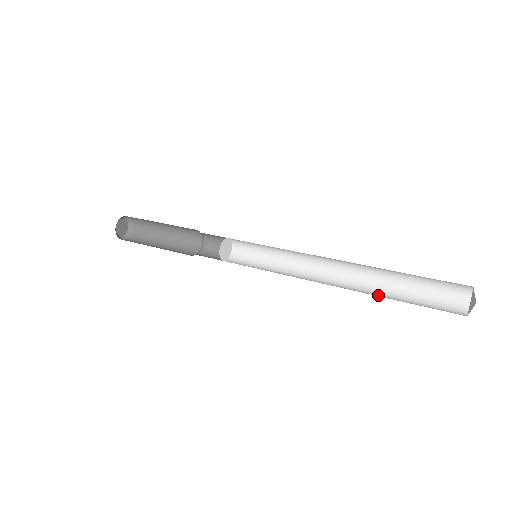
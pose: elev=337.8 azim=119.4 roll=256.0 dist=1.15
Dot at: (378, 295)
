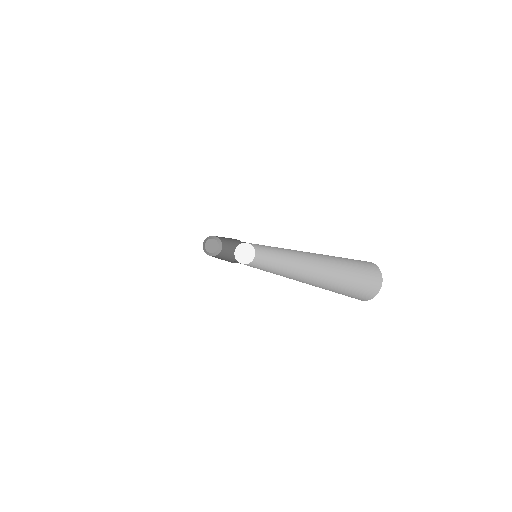
Dot at: (317, 282)
